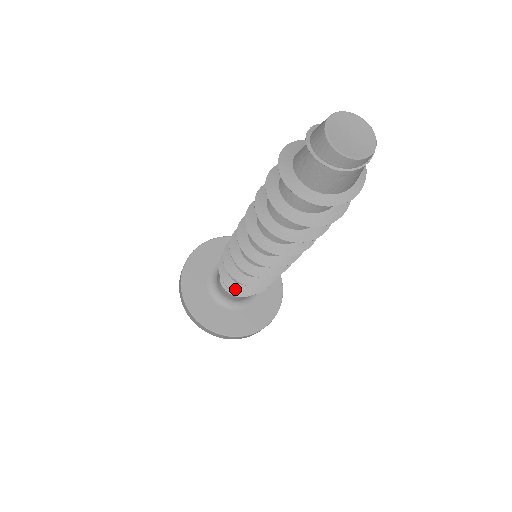
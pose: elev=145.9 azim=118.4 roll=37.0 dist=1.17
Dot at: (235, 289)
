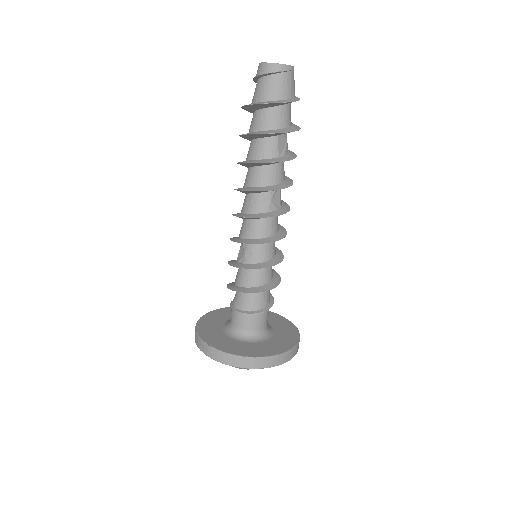
Dot at: (238, 290)
